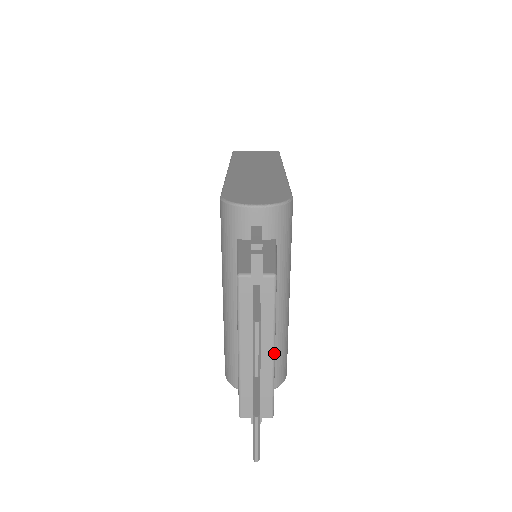
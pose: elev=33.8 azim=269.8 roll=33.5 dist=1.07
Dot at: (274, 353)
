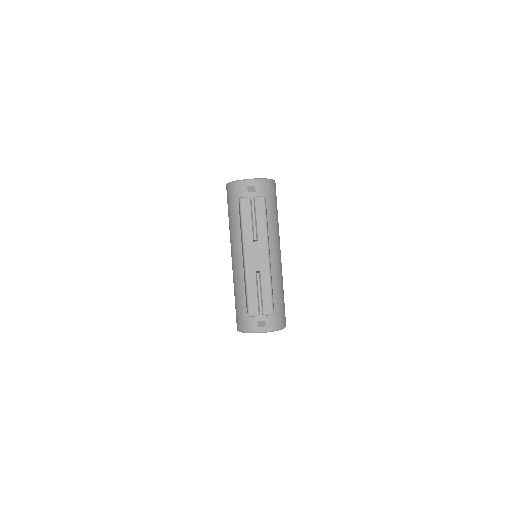
Dot at: (269, 257)
